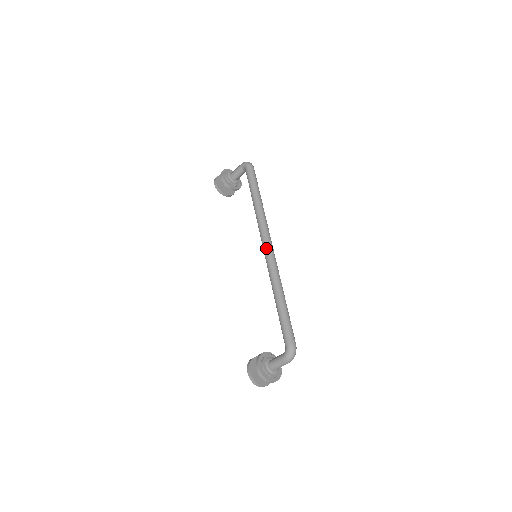
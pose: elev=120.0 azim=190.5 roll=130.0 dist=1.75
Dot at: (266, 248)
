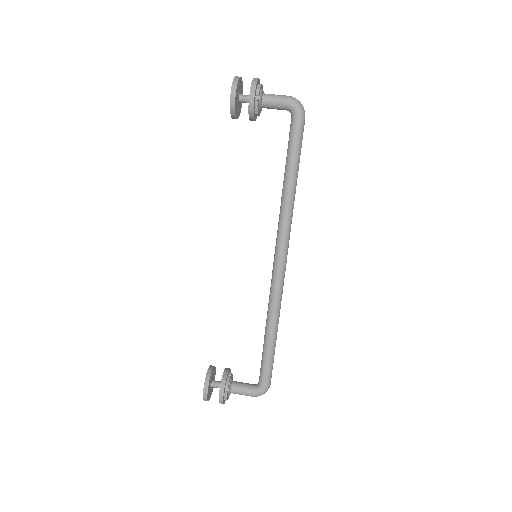
Dot at: (282, 266)
